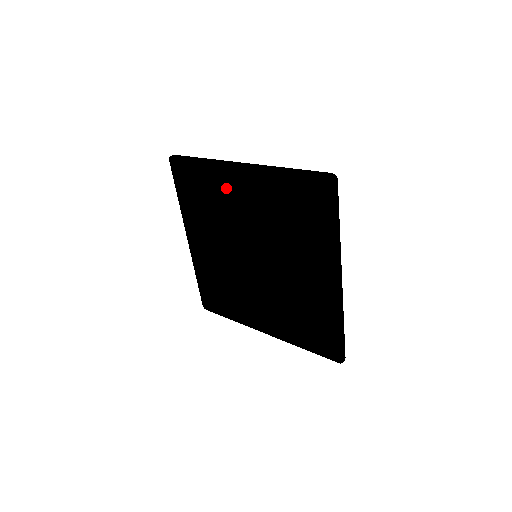
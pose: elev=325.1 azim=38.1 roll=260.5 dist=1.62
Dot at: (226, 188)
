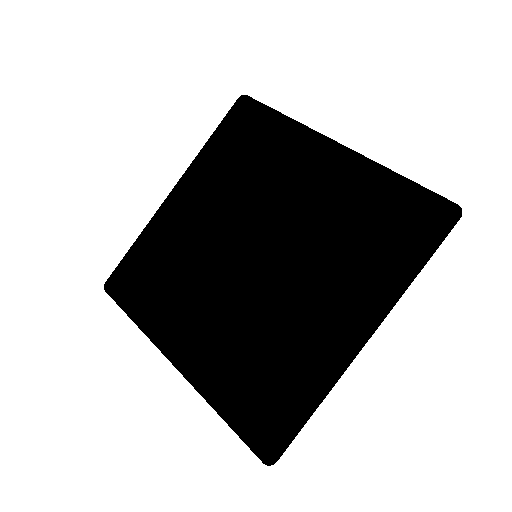
Dot at: (176, 235)
